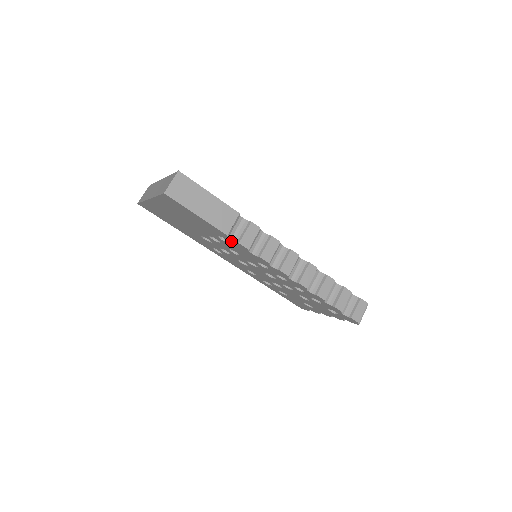
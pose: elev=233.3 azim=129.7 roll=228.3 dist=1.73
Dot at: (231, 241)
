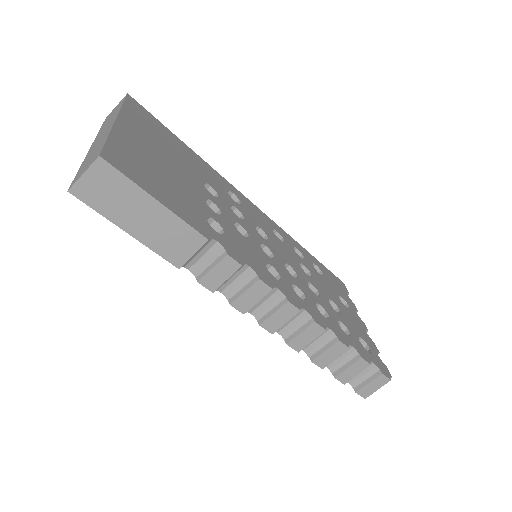
Dot at: occluded
